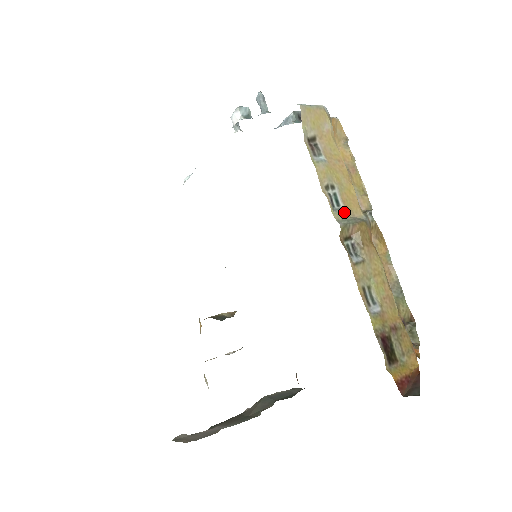
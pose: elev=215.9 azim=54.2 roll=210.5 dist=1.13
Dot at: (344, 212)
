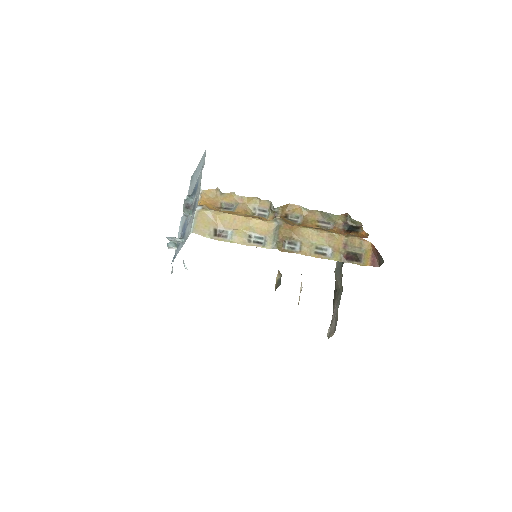
Dot at: (268, 239)
